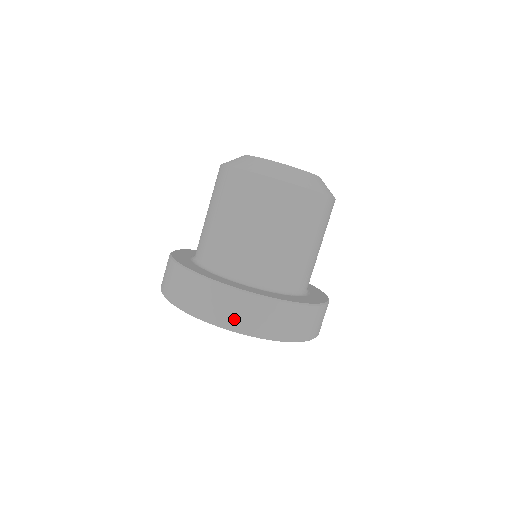
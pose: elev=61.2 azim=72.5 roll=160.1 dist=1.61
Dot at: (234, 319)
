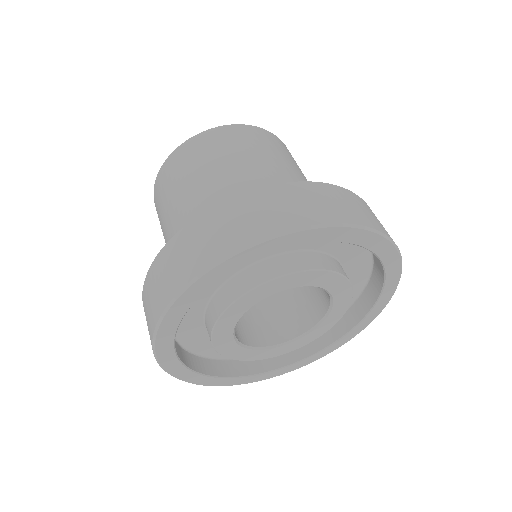
Dot at: (248, 228)
